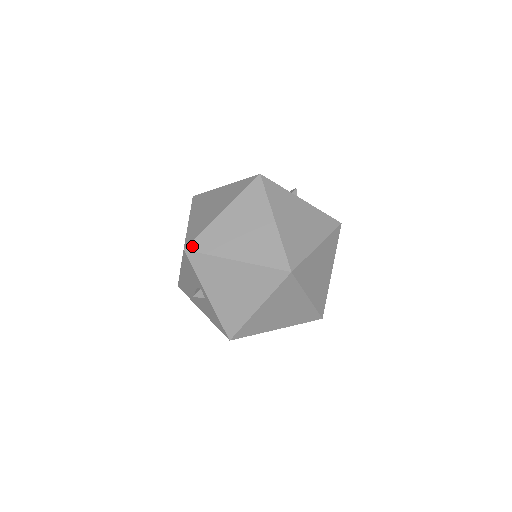
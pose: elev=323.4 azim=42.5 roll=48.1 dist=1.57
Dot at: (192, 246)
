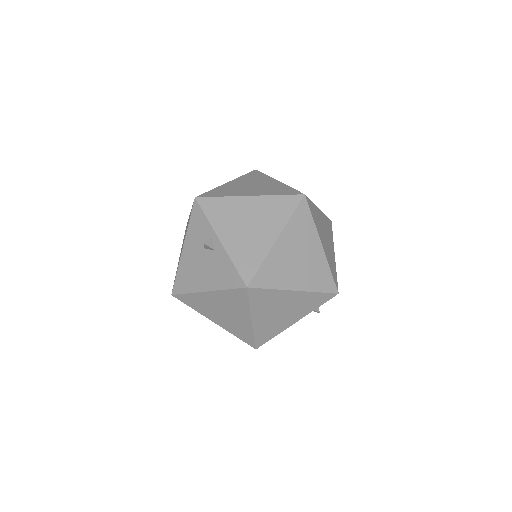
Dot at: (203, 195)
